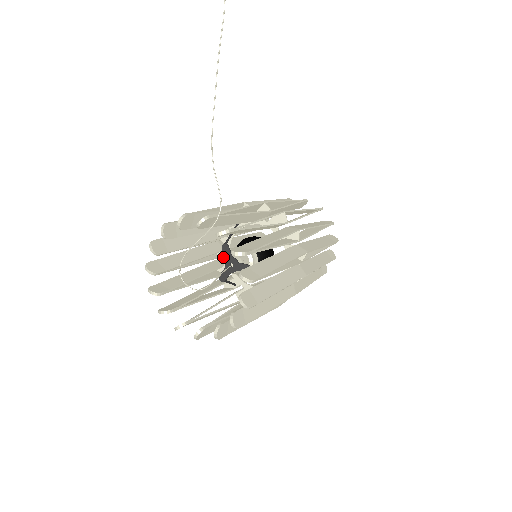
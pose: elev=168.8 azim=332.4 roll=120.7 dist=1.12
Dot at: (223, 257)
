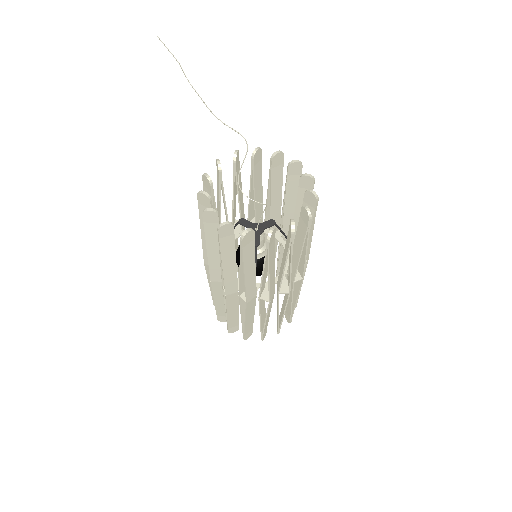
Dot at: occluded
